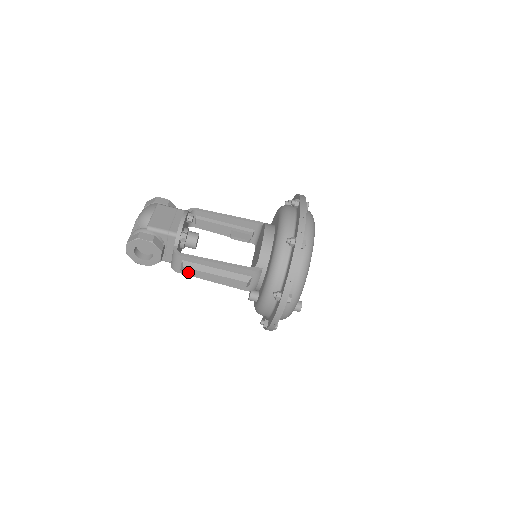
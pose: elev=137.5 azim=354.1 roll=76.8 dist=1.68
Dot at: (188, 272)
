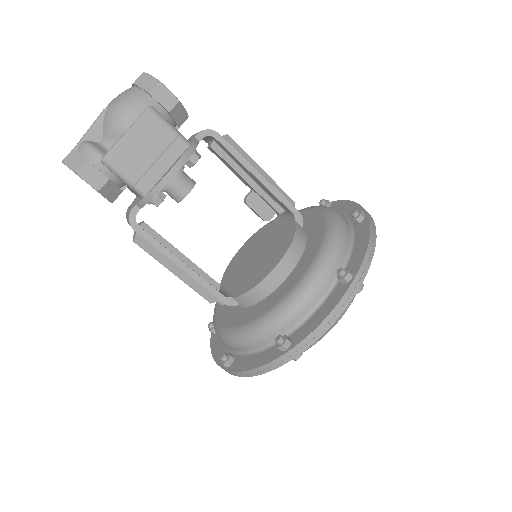
Dot at: (140, 246)
